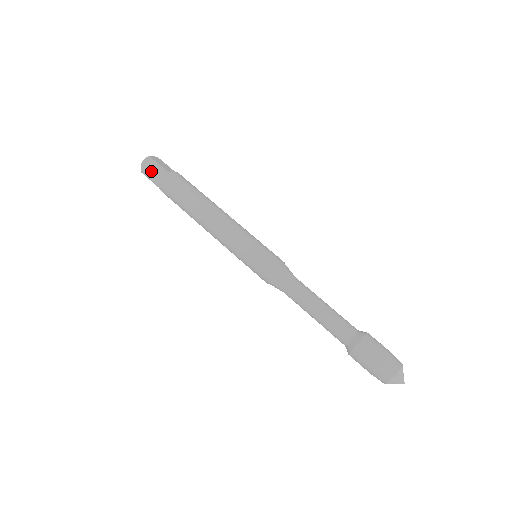
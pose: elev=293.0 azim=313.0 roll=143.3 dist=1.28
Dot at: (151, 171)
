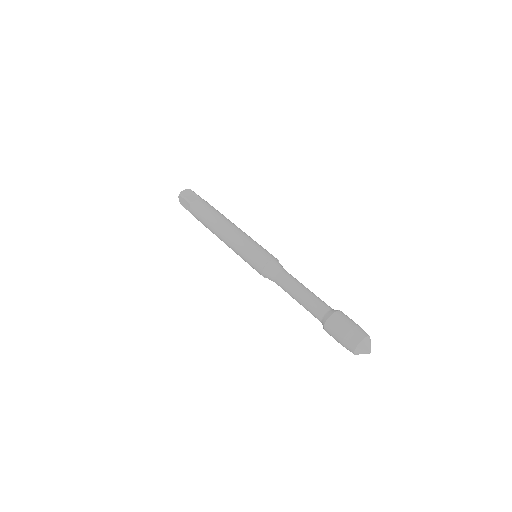
Dot at: (189, 195)
